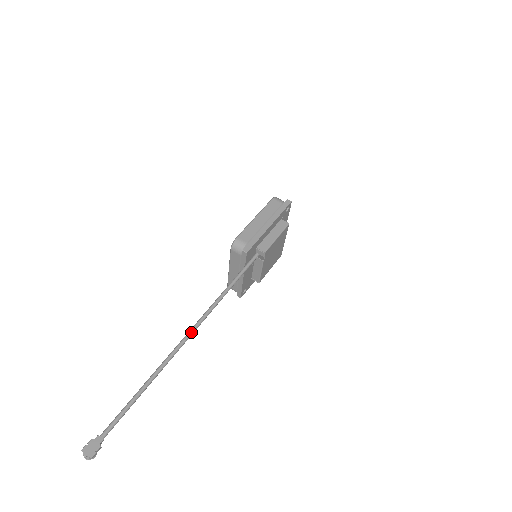
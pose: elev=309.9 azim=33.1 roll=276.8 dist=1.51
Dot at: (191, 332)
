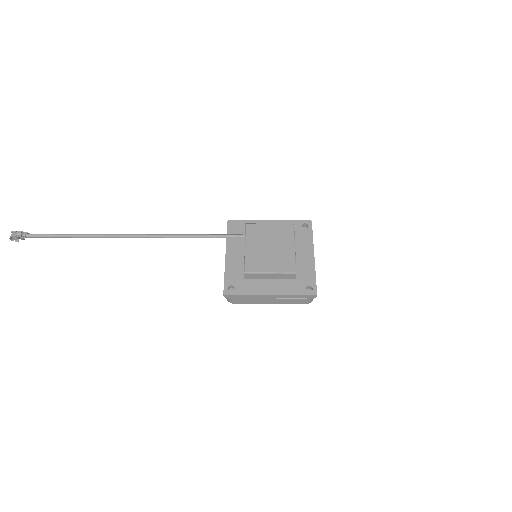
Dot at: (137, 234)
